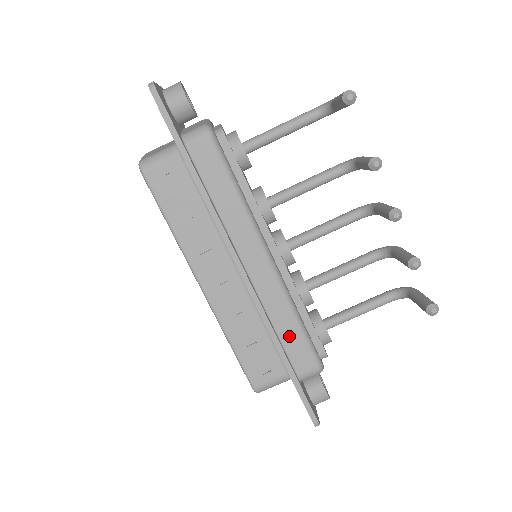
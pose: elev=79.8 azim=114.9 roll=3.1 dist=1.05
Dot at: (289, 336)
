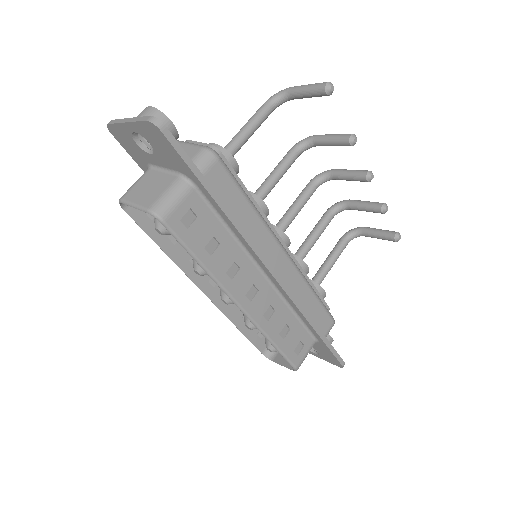
Dot at: (312, 309)
